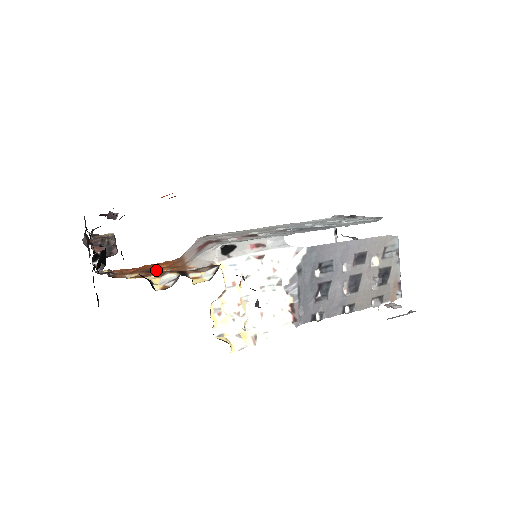
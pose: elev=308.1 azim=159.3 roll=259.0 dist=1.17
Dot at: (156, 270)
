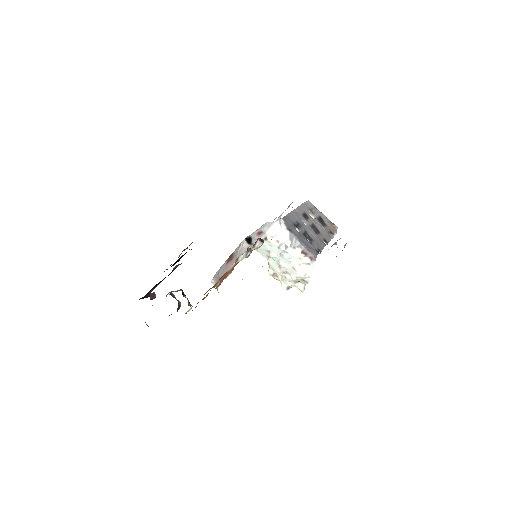
Dot at: occluded
